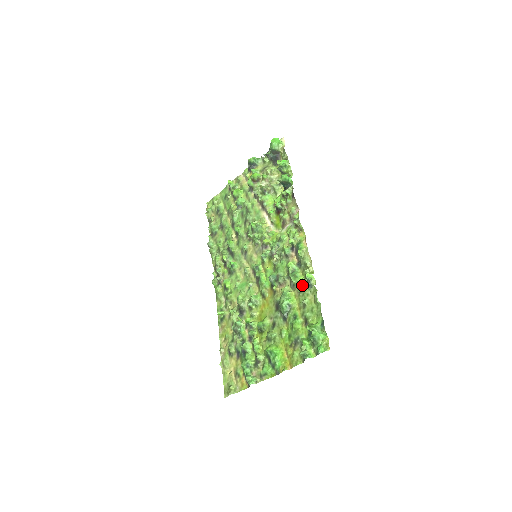
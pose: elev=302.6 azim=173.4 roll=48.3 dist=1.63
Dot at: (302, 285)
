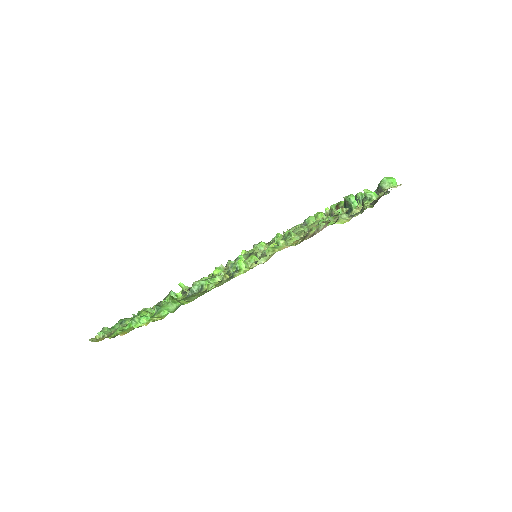
Dot at: occluded
